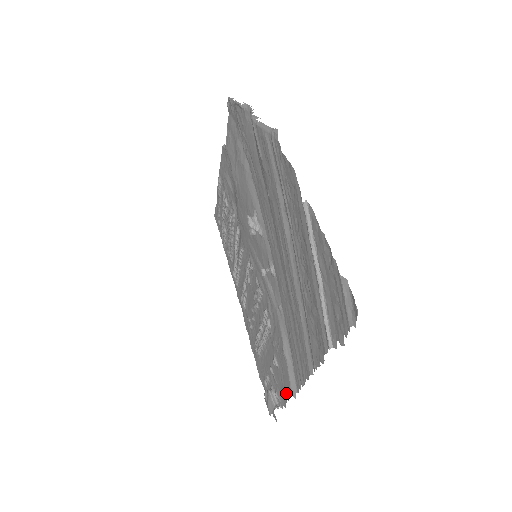
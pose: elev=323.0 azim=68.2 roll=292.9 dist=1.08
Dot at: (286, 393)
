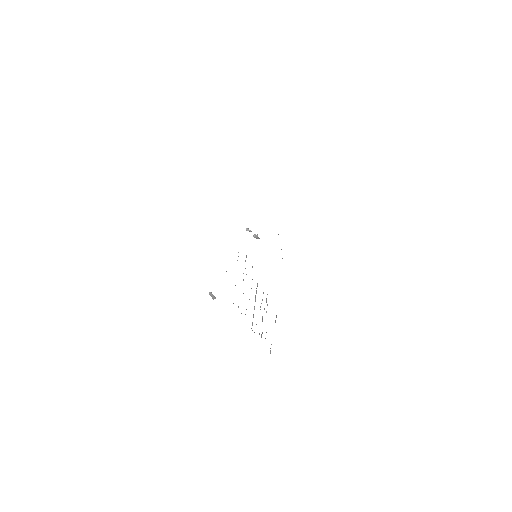
Dot at: occluded
